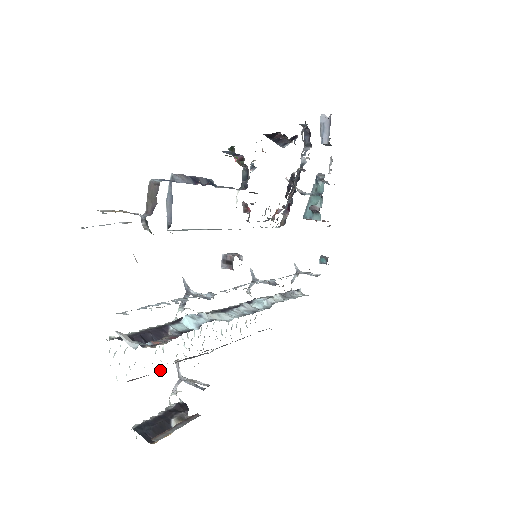
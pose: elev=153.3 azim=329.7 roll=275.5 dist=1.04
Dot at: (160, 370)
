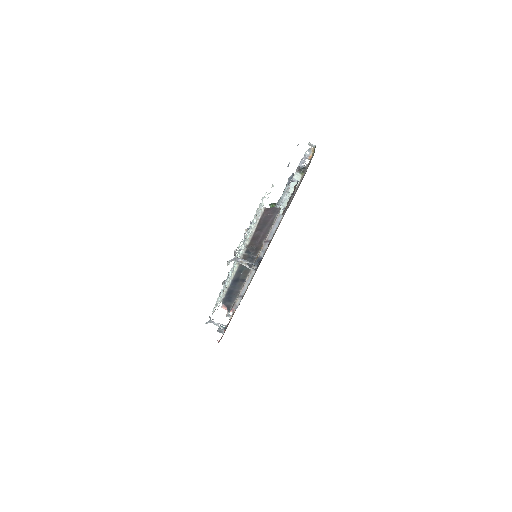
Dot at: (271, 224)
